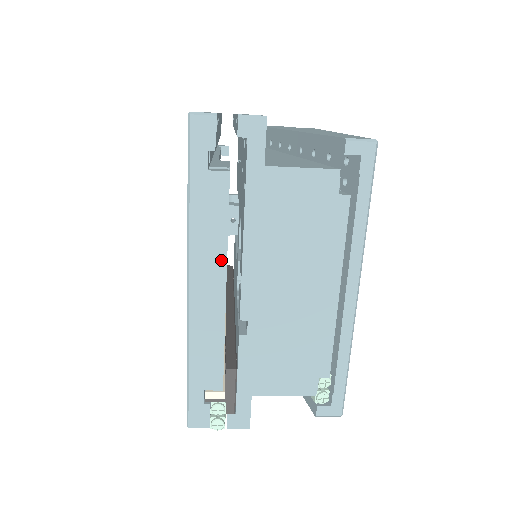
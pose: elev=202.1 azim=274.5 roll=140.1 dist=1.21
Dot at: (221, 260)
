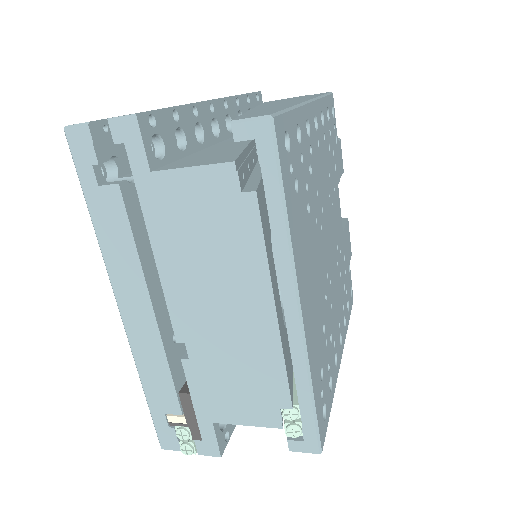
Dot at: (139, 280)
